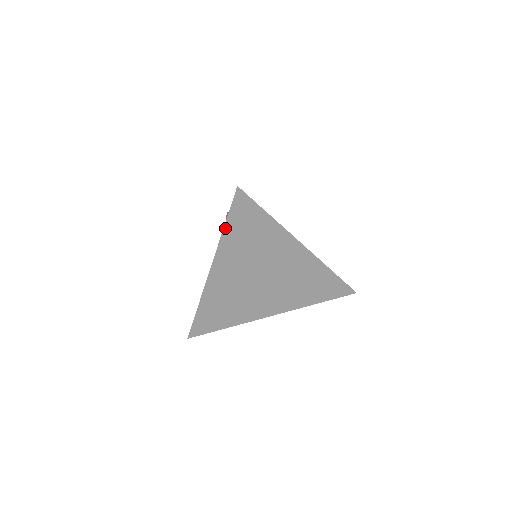
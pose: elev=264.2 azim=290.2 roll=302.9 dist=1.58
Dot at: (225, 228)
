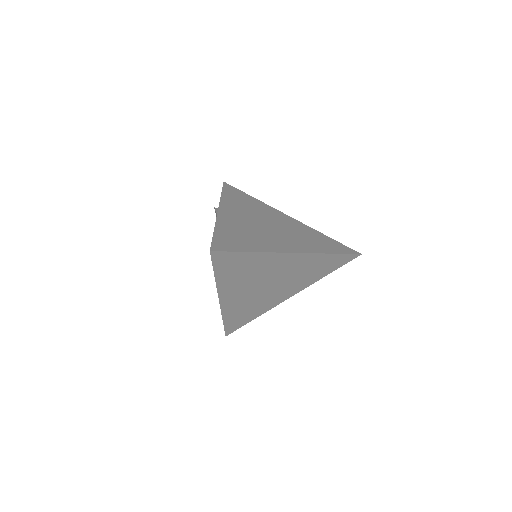
Dot at: (216, 276)
